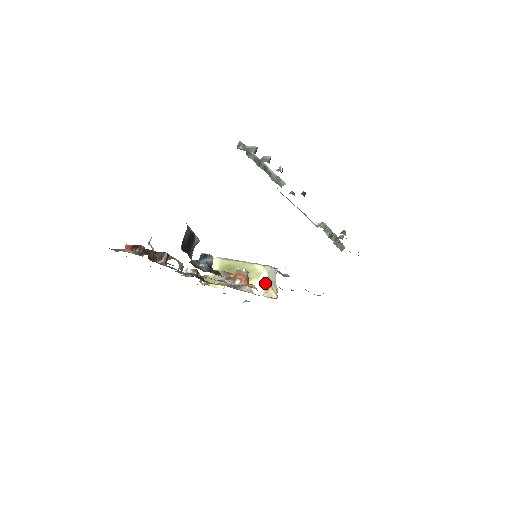
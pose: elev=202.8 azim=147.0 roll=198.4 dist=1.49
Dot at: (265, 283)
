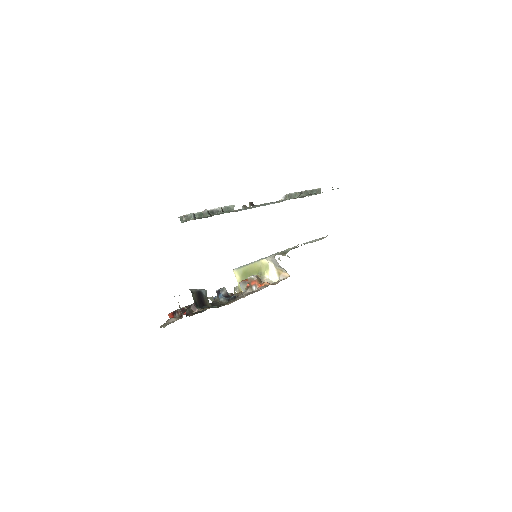
Dot at: (275, 270)
